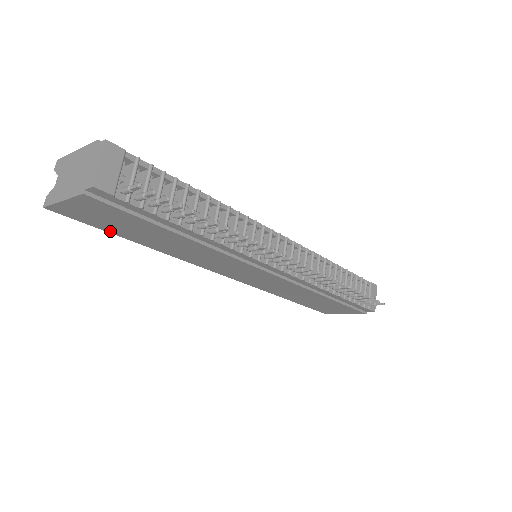
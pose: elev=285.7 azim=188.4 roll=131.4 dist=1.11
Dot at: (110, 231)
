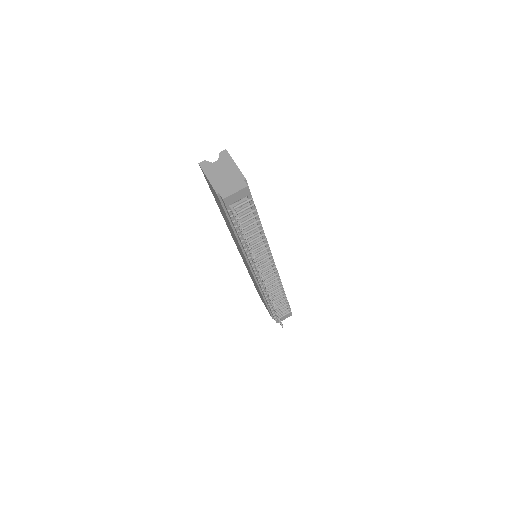
Dot at: occluded
